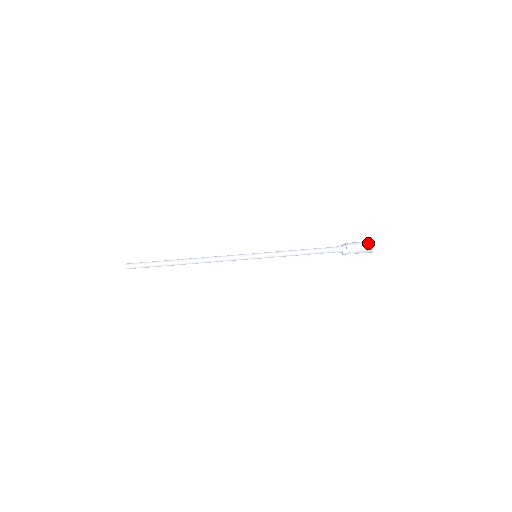
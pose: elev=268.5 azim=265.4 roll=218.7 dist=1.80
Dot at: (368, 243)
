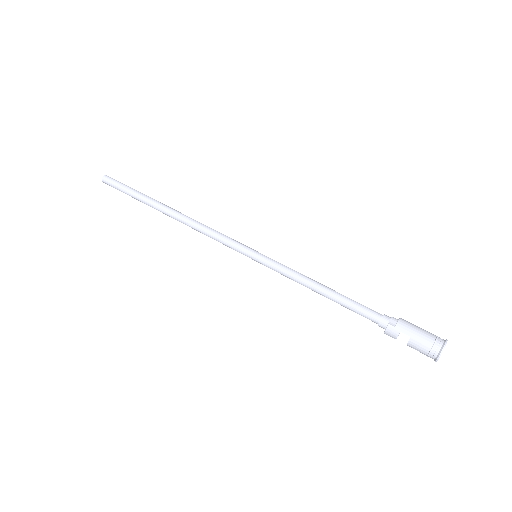
Dot at: (439, 337)
